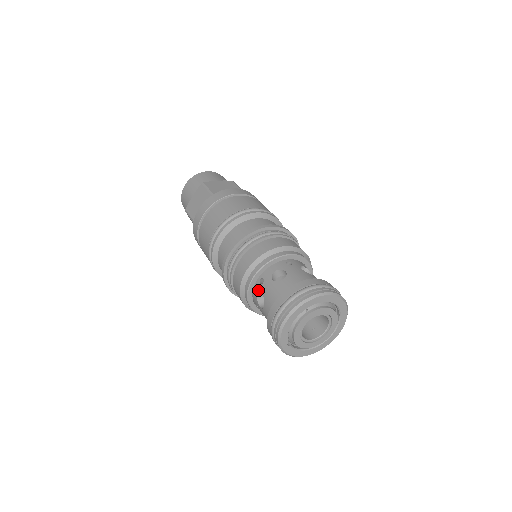
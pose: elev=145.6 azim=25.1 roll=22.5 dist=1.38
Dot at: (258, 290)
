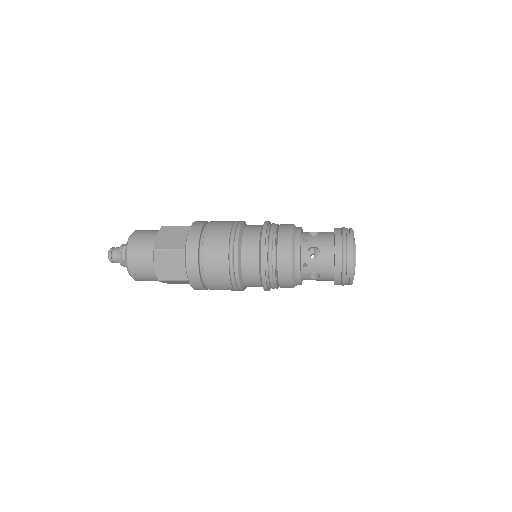
Dot at: (307, 272)
